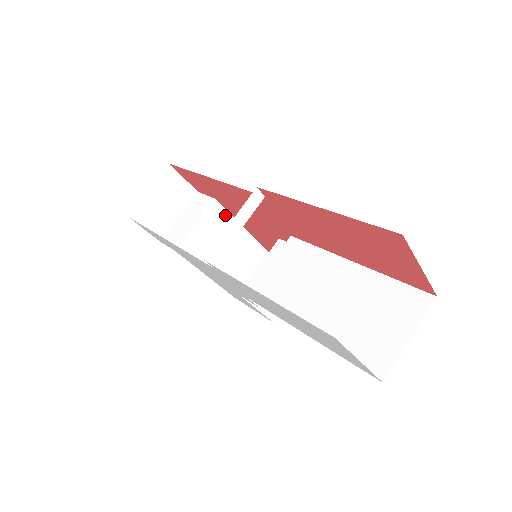
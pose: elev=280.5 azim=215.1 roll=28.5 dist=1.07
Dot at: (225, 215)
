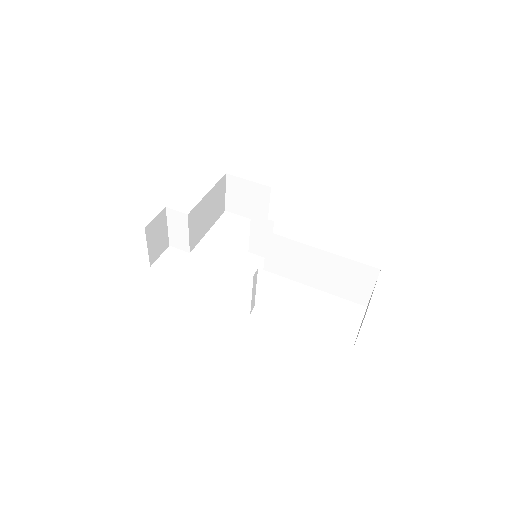
Dot at: (197, 207)
